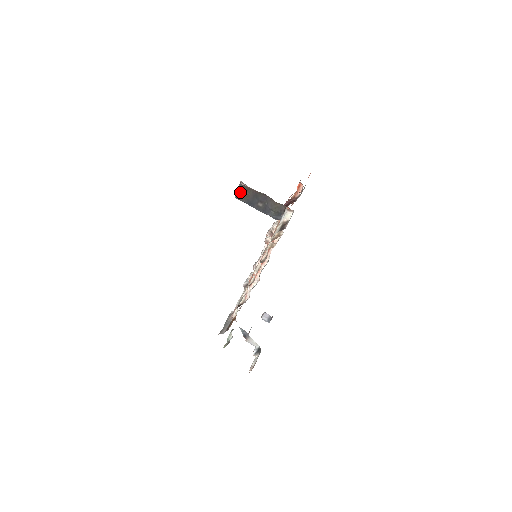
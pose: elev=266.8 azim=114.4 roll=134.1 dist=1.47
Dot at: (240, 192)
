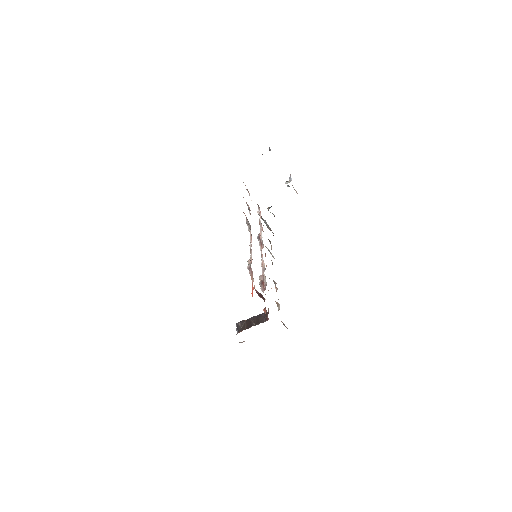
Dot at: occluded
